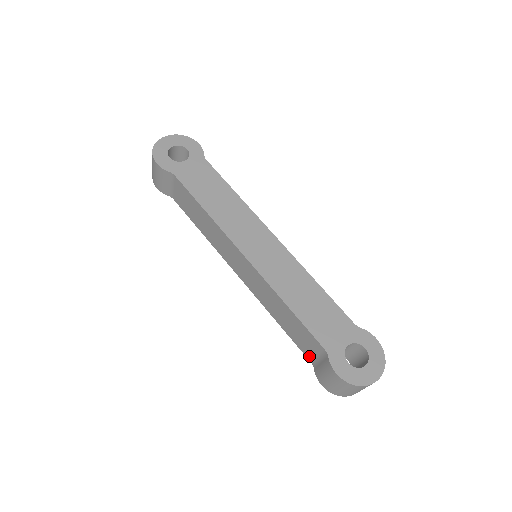
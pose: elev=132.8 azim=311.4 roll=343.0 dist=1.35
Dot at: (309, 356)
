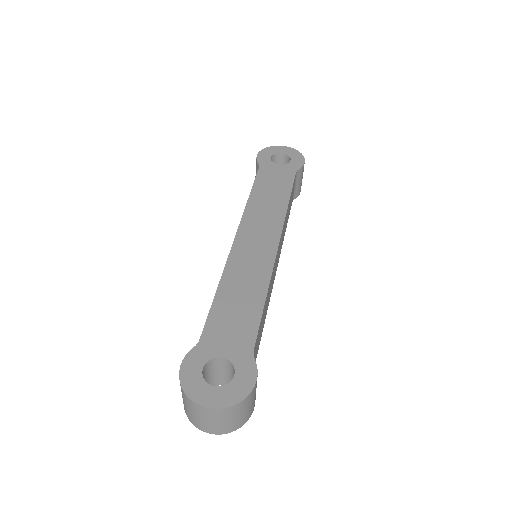
Dot at: occluded
